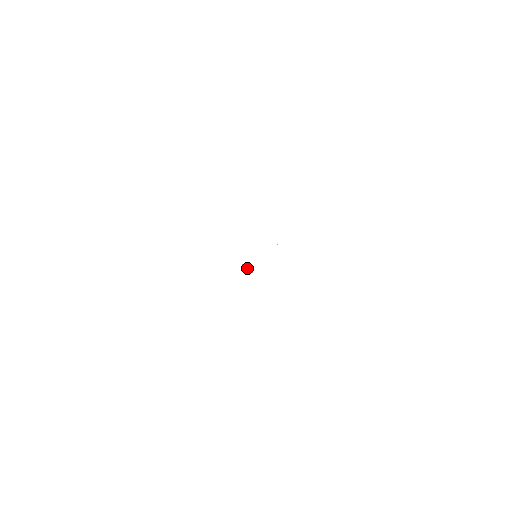
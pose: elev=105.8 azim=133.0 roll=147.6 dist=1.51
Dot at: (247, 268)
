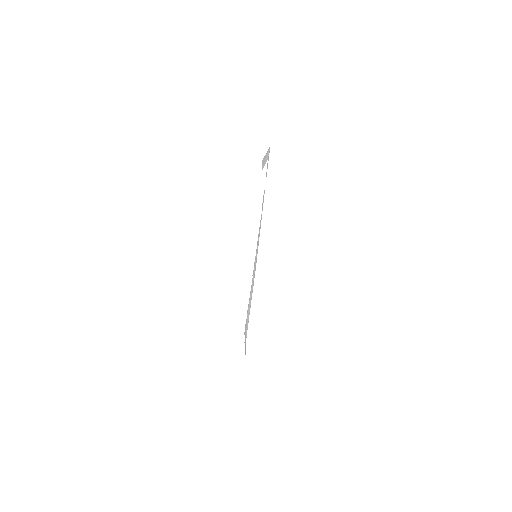
Dot at: occluded
